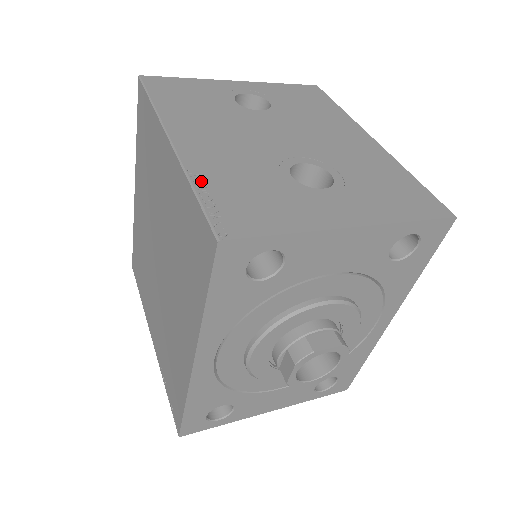
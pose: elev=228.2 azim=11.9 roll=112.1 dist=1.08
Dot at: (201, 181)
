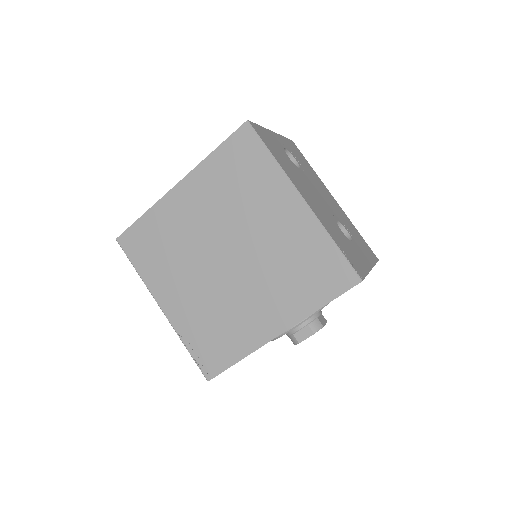
Dot at: (333, 237)
